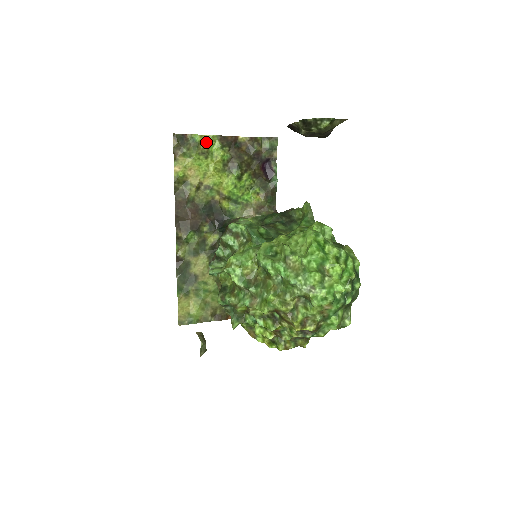
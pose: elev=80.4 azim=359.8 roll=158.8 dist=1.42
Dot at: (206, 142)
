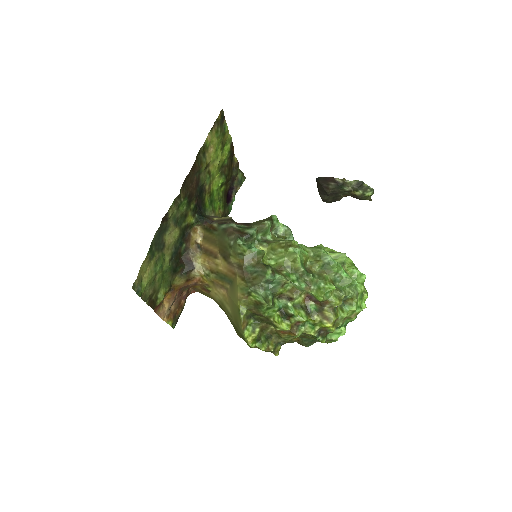
Dot at: (227, 138)
